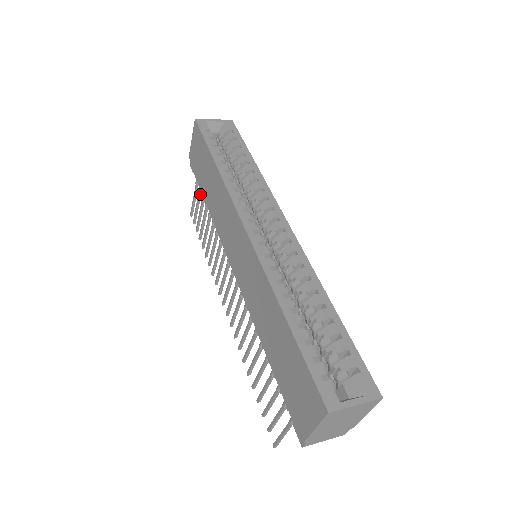
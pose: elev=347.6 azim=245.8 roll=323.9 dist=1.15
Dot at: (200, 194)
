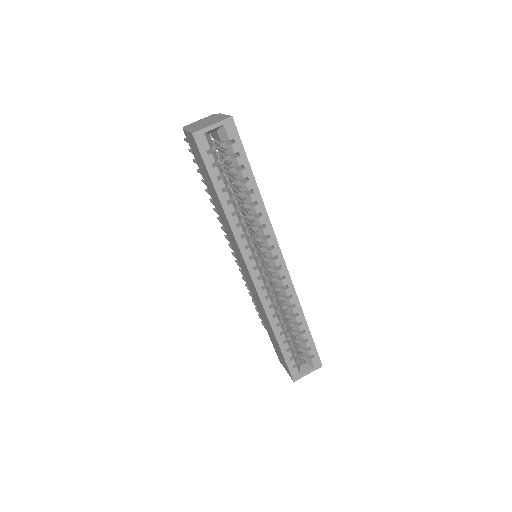
Dot at: occluded
